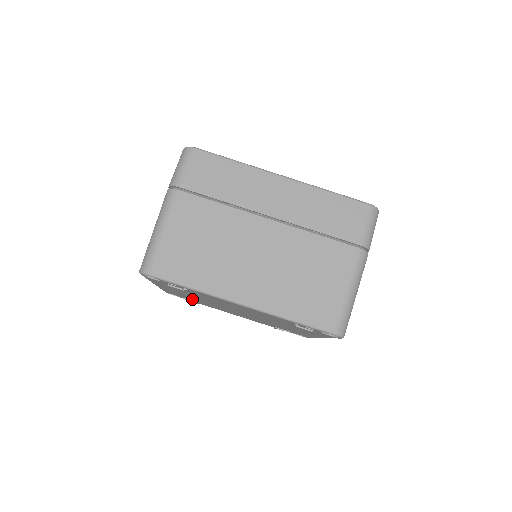
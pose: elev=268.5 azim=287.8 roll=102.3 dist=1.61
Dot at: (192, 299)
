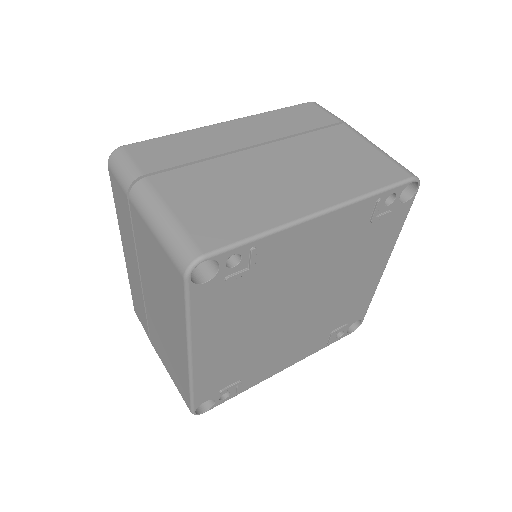
Dot at: (235, 371)
